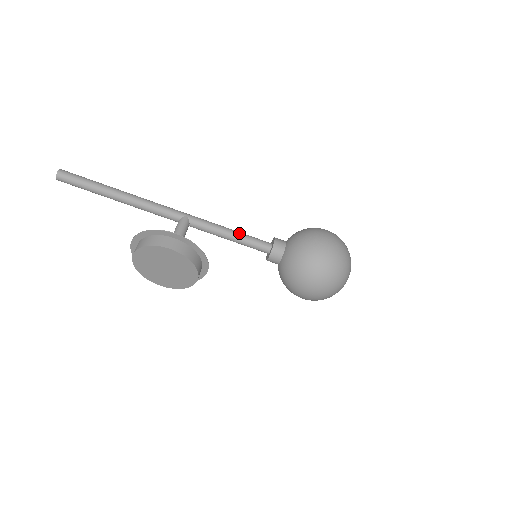
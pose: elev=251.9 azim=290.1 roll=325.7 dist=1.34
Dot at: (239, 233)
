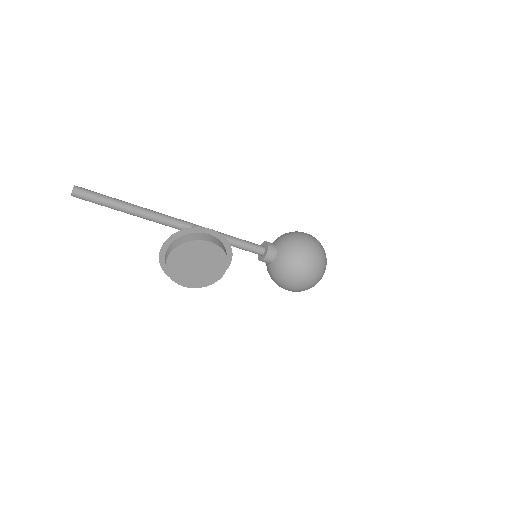
Dot at: (238, 238)
